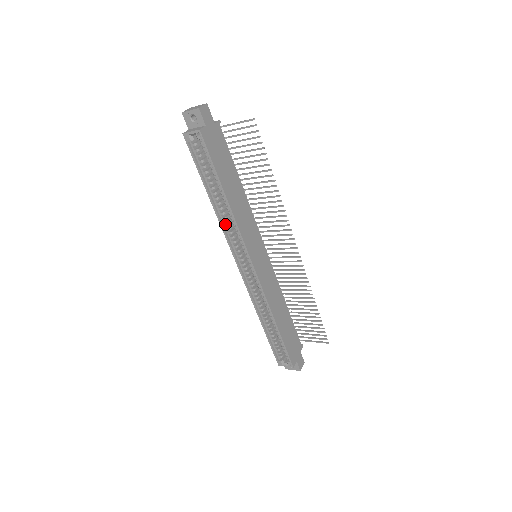
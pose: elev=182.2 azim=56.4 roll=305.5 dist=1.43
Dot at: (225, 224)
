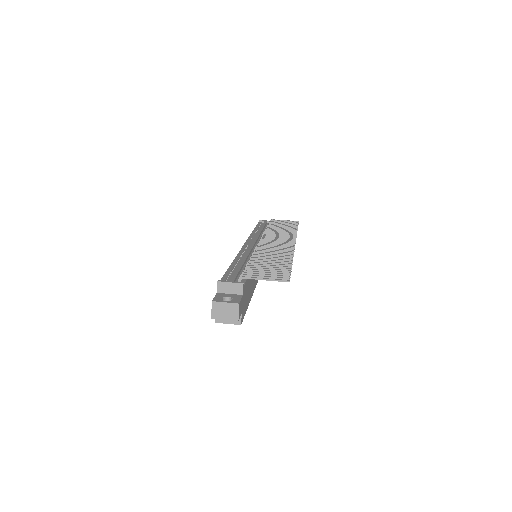
Dot at: occluded
